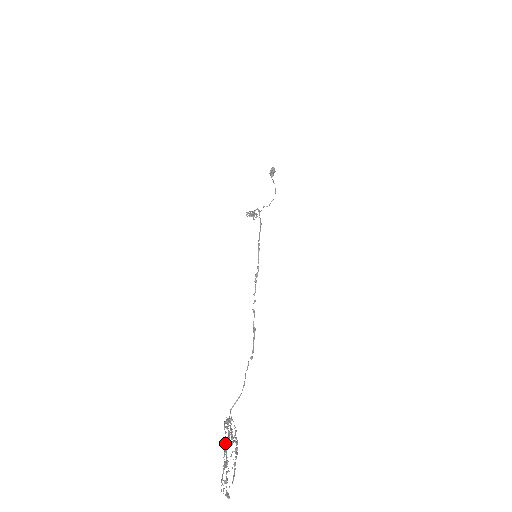
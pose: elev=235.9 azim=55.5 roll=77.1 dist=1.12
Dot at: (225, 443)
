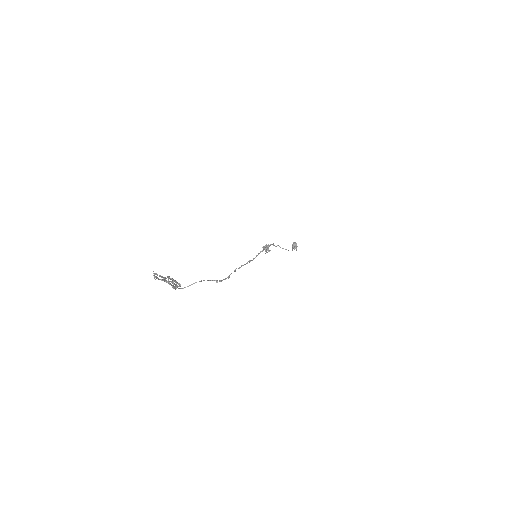
Dot at: occluded
